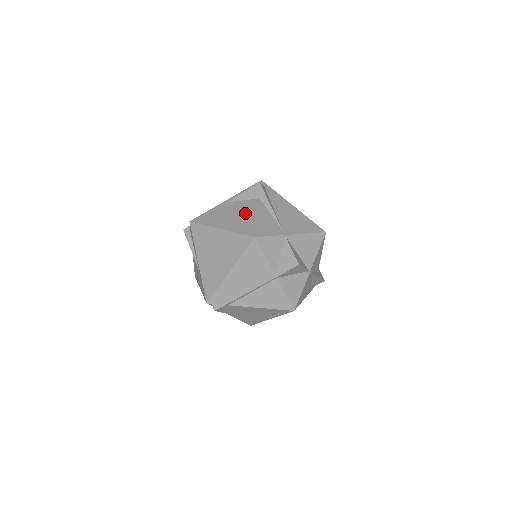
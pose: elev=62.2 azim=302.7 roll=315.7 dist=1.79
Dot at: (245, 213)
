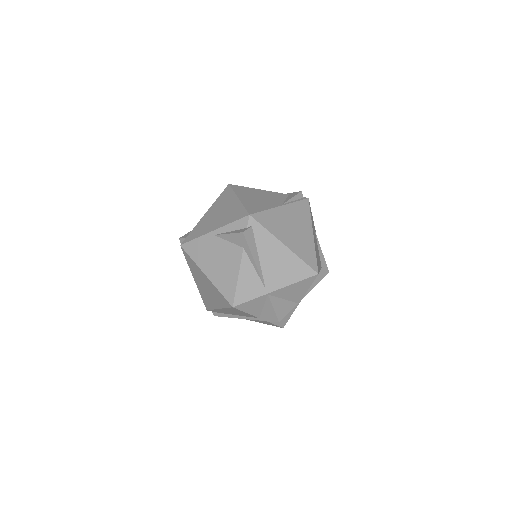
Dot at: (228, 265)
